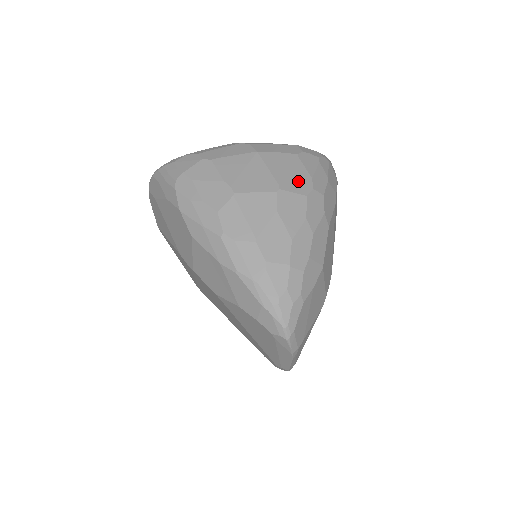
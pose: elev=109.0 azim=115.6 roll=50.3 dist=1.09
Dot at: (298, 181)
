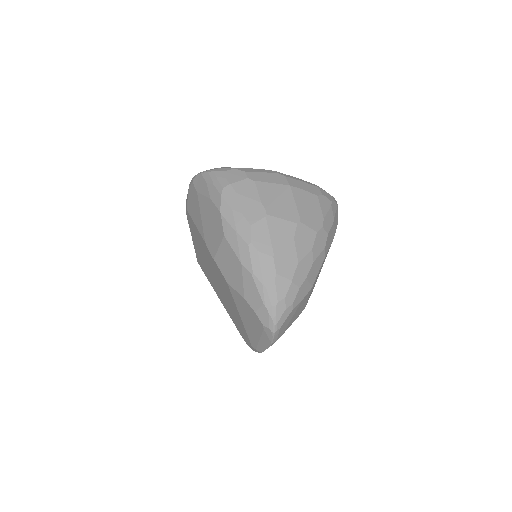
Dot at: (314, 218)
